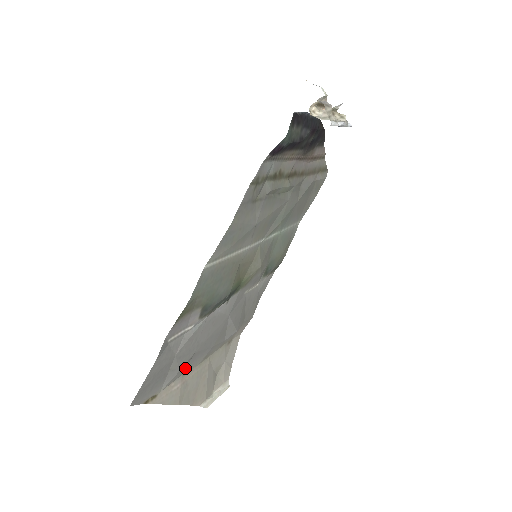
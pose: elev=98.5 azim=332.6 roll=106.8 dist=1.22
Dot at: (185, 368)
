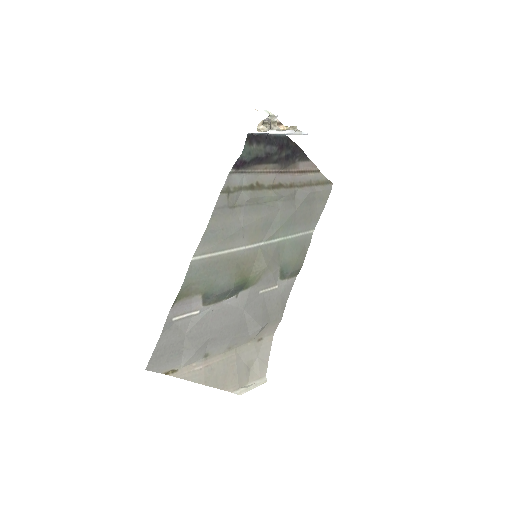
Dot at: (205, 352)
